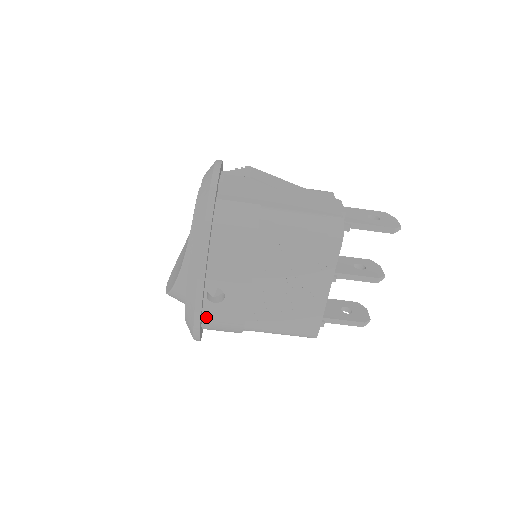
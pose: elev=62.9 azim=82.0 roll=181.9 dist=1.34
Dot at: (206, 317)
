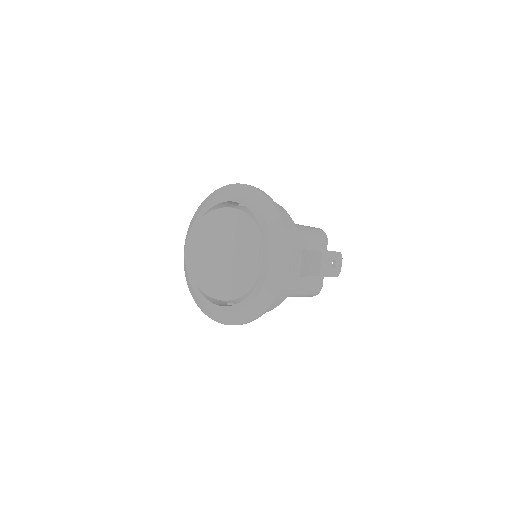
Dot at: occluded
